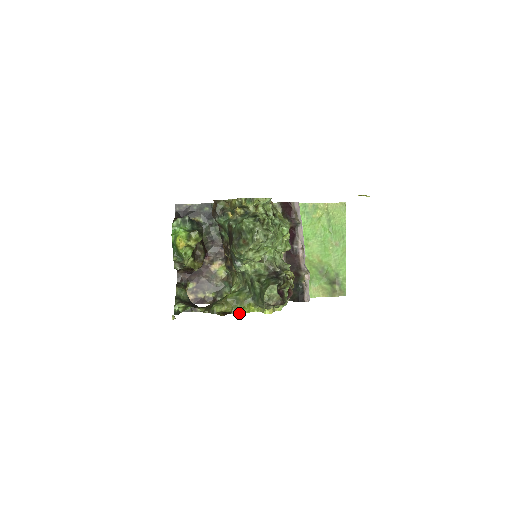
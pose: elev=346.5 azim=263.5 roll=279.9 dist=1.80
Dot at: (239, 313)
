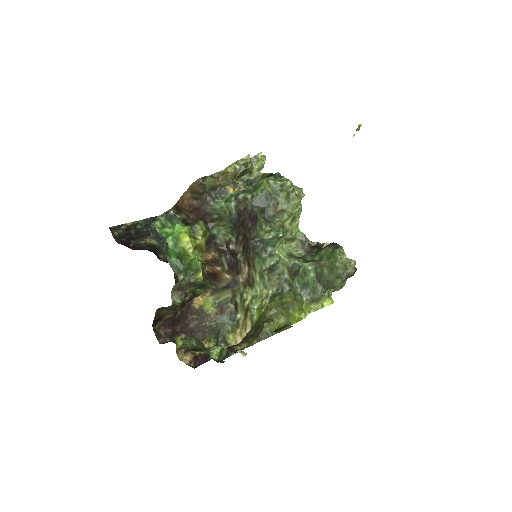
Dot at: (299, 320)
